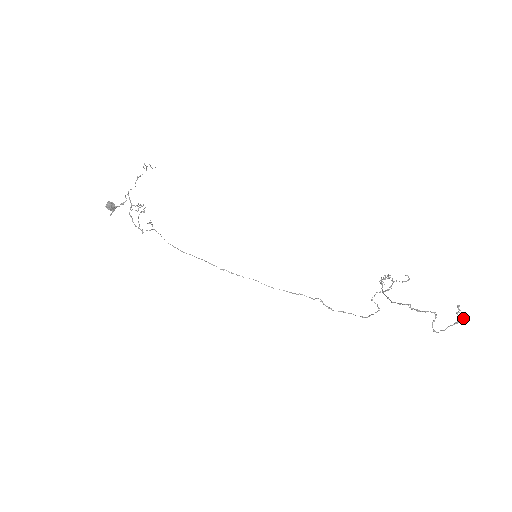
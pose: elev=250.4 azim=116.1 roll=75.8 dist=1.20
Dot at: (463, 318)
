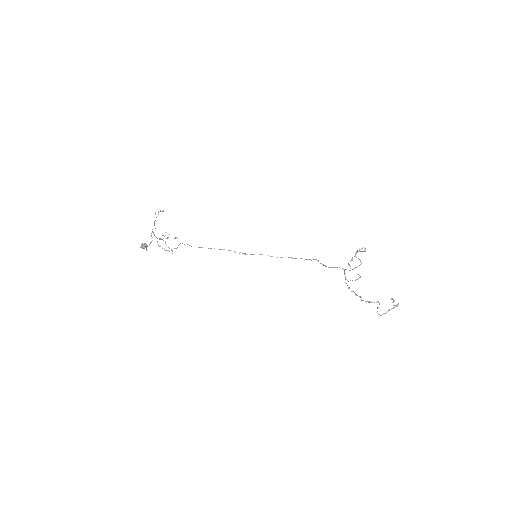
Dot at: (398, 304)
